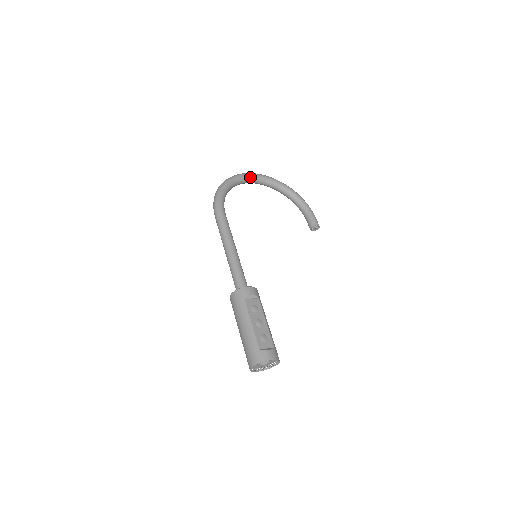
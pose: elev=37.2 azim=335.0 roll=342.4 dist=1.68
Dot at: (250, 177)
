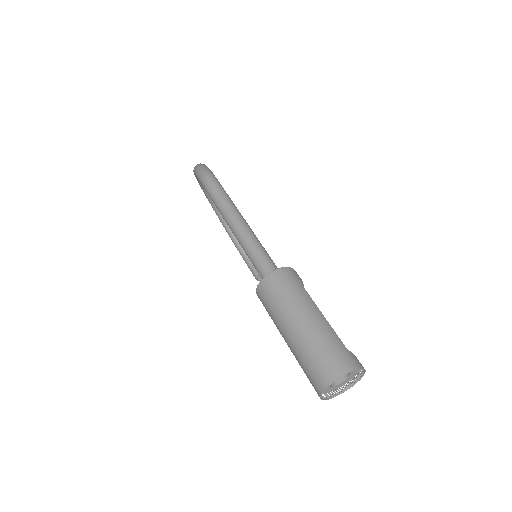
Dot at: occluded
